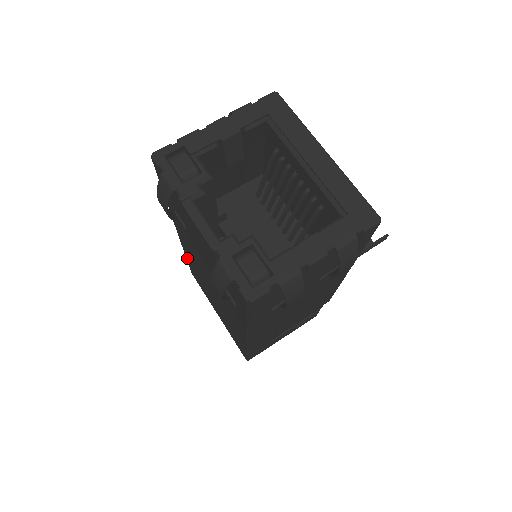
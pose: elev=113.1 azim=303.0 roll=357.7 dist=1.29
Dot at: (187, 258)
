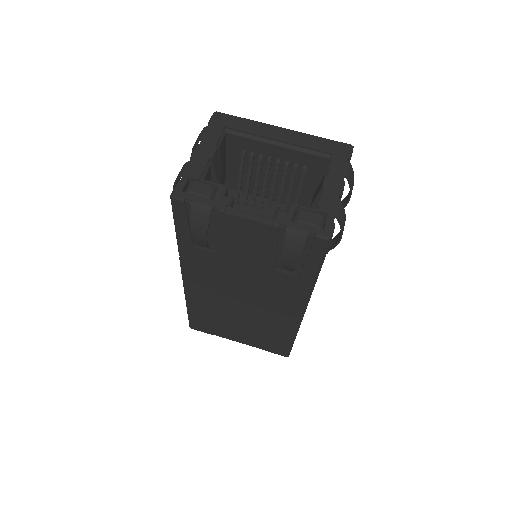
Dot at: (191, 307)
